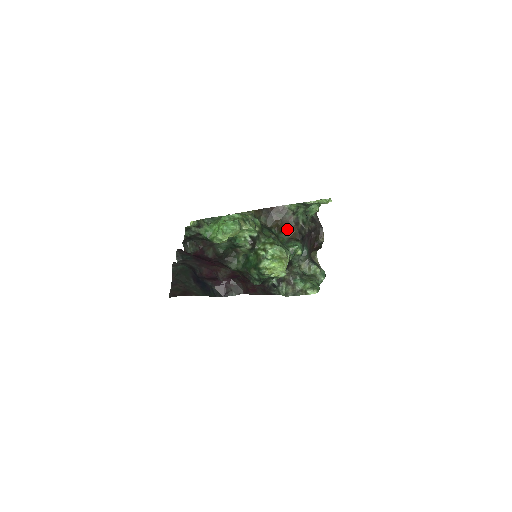
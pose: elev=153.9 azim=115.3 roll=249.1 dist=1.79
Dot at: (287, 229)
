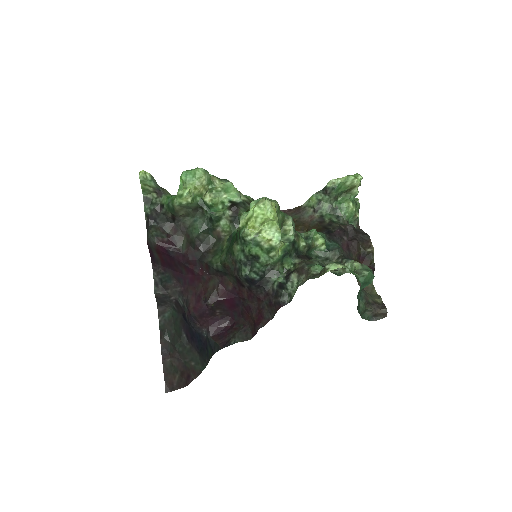
Dot at: (307, 229)
